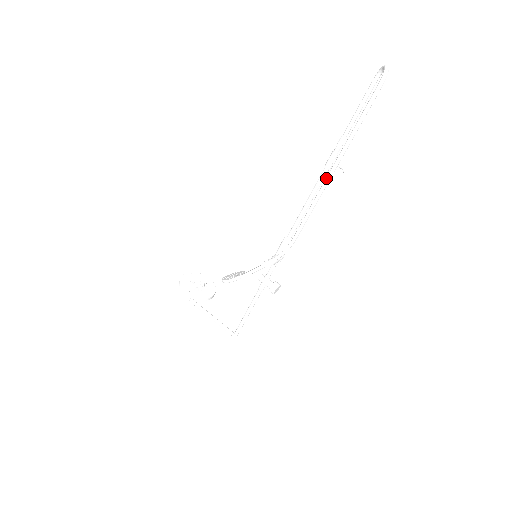
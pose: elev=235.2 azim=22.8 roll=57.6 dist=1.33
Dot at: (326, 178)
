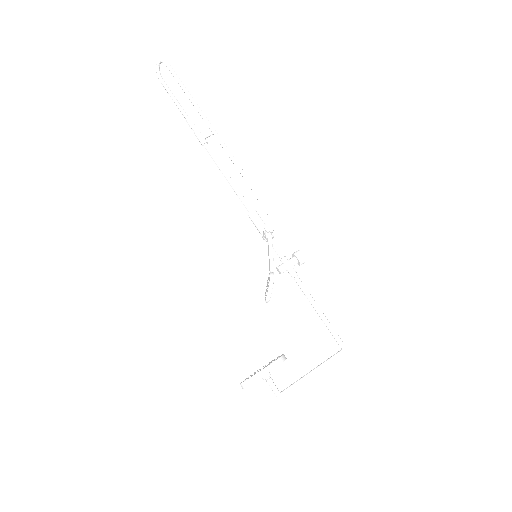
Dot at: (214, 133)
